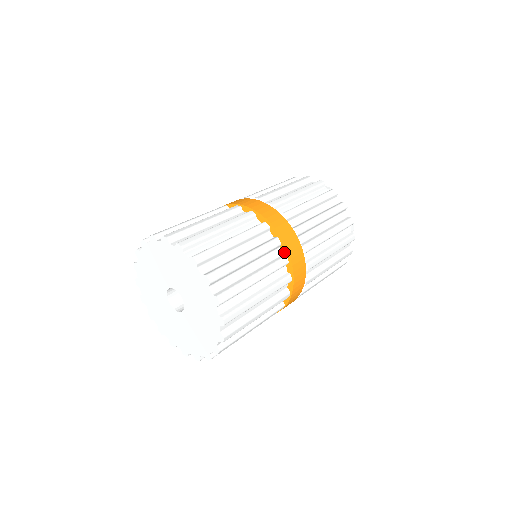
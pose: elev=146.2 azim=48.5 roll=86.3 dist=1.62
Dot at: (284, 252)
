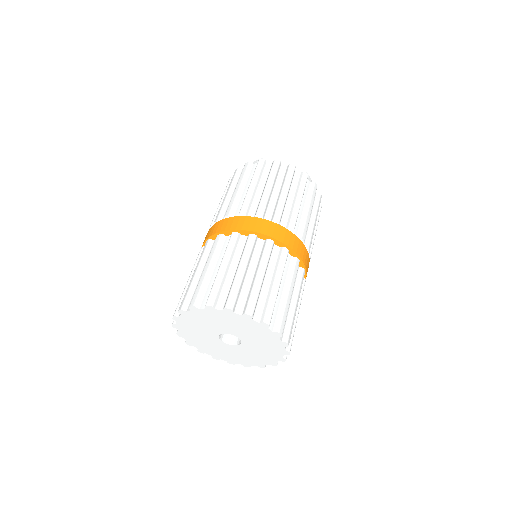
Dot at: (300, 264)
